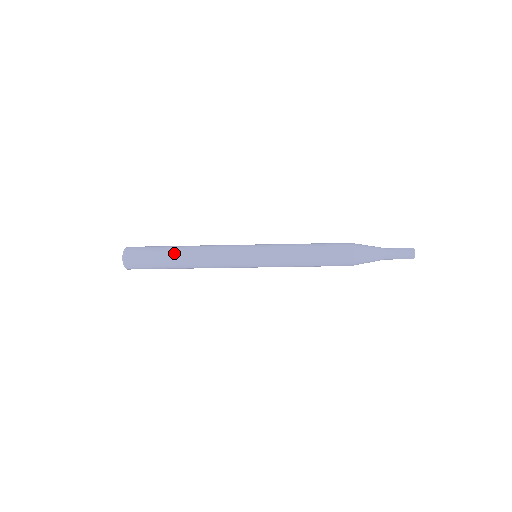
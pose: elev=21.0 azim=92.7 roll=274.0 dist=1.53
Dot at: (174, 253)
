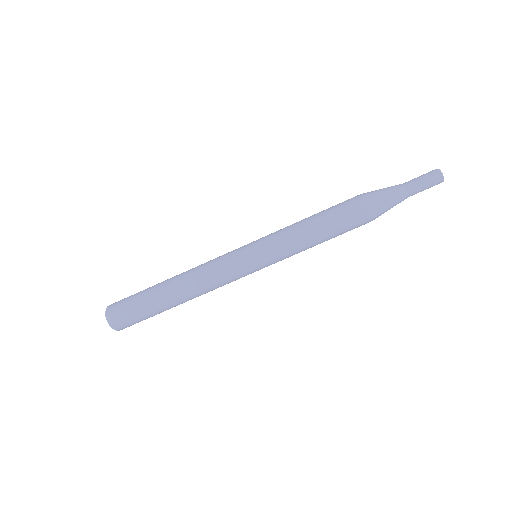
Dot at: (160, 283)
